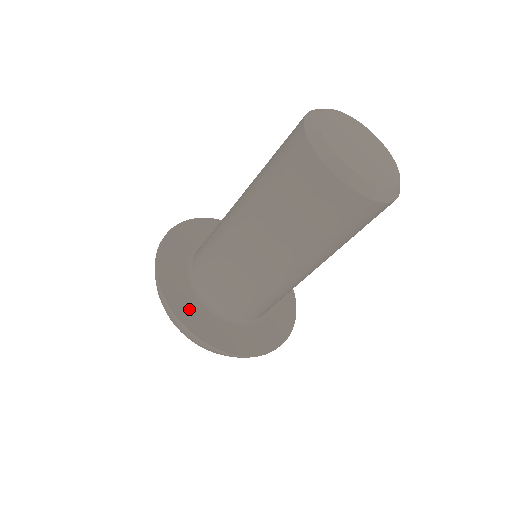
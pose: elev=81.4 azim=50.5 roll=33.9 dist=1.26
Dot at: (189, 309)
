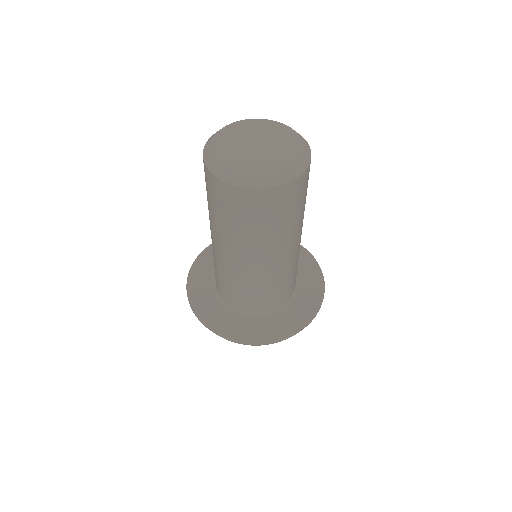
Dot at: (228, 324)
